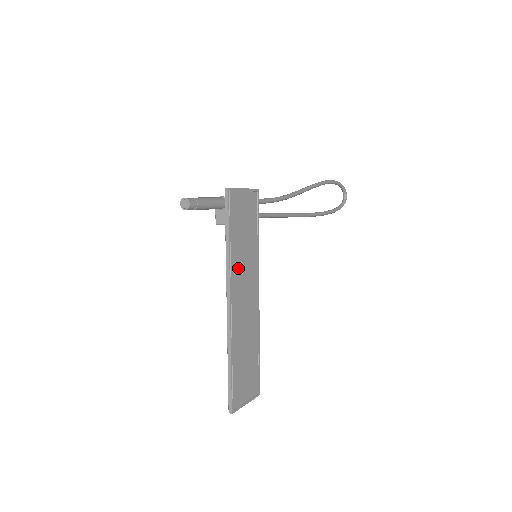
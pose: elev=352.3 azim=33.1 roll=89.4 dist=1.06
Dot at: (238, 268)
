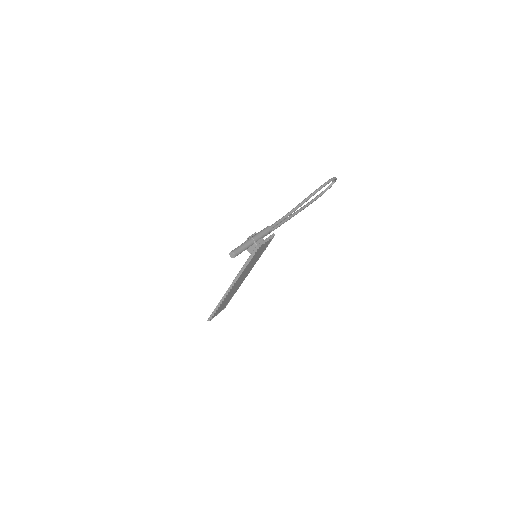
Dot at: occluded
